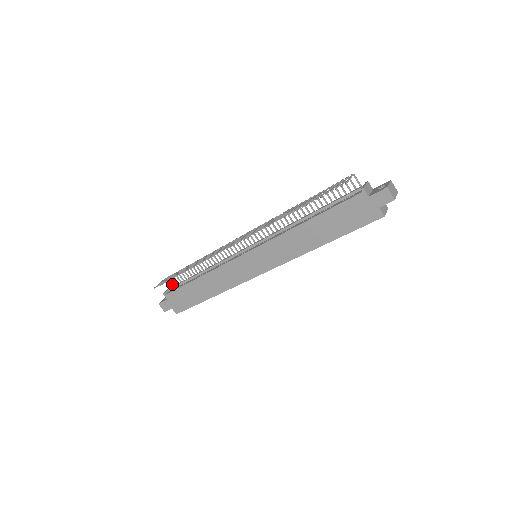
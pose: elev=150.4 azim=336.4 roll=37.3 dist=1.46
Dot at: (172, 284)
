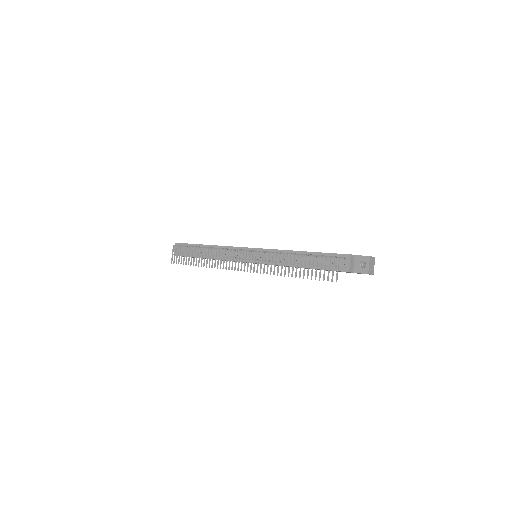
Dot at: occluded
